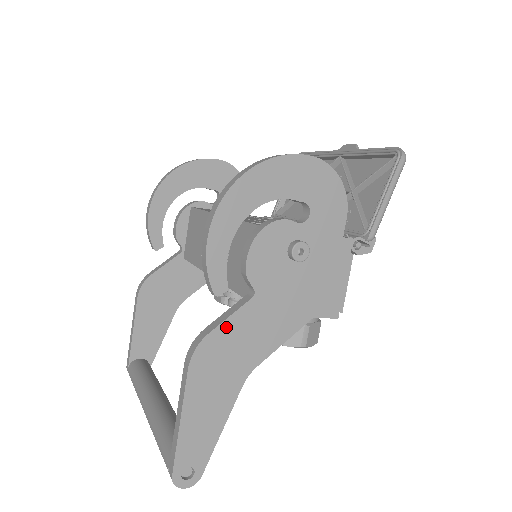
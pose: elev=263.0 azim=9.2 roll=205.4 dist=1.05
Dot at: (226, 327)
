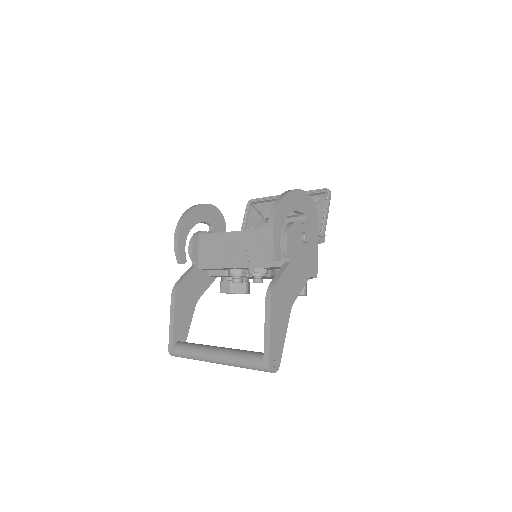
Dot at: (282, 278)
